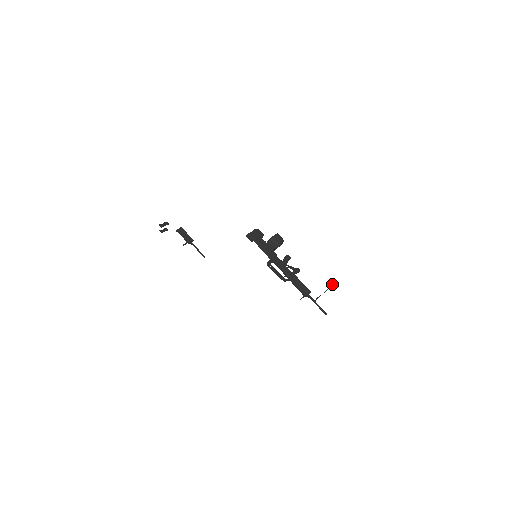
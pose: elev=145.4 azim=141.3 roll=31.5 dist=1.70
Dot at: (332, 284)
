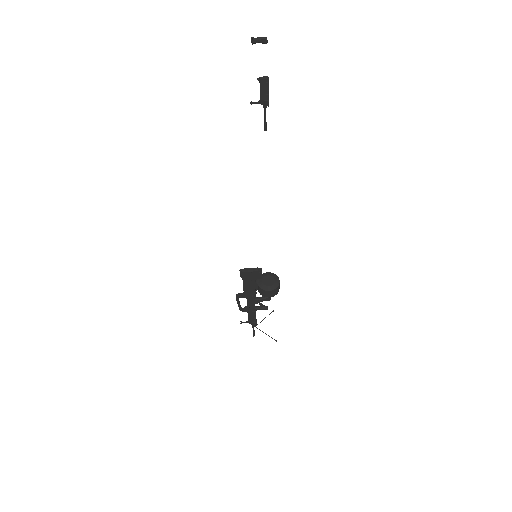
Dot at: occluded
